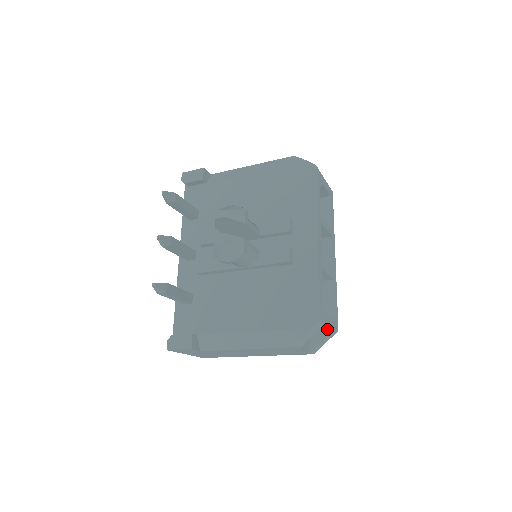
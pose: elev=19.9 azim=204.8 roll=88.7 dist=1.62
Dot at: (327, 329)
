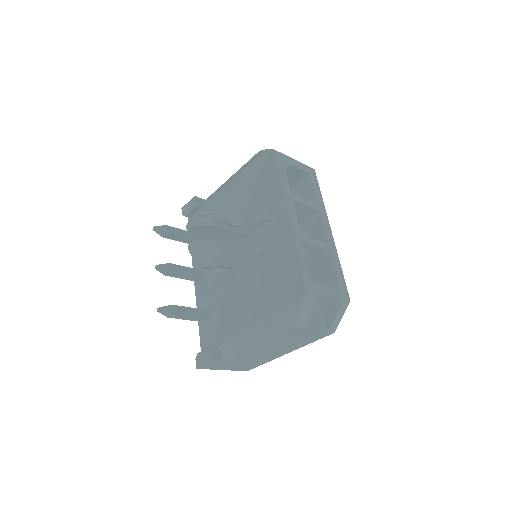
Dot at: (336, 302)
